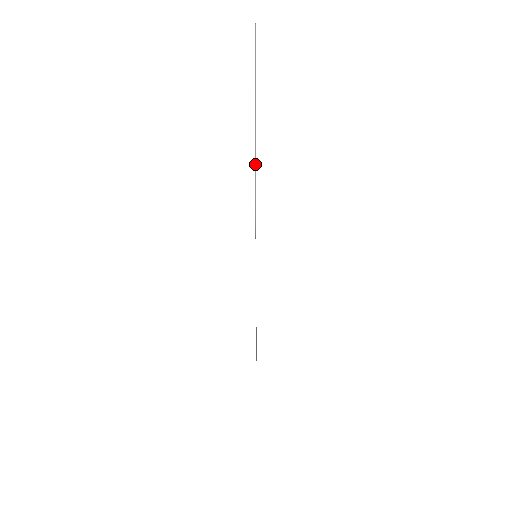
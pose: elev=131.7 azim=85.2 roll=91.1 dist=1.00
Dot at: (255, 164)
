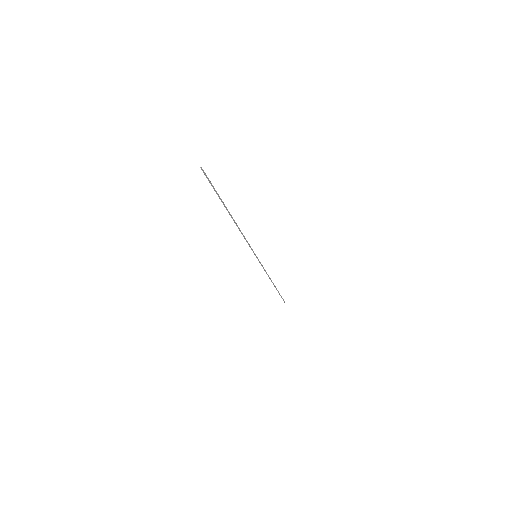
Dot at: occluded
